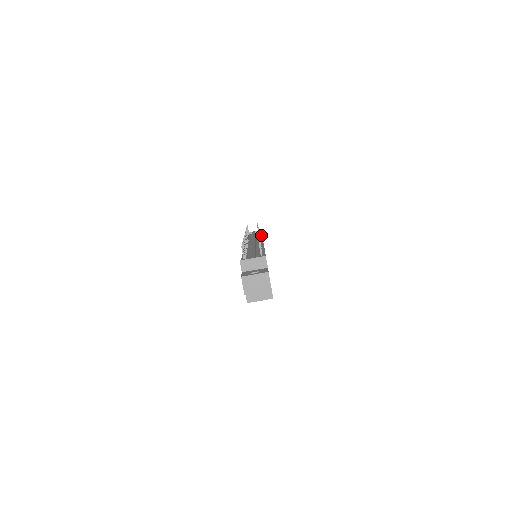
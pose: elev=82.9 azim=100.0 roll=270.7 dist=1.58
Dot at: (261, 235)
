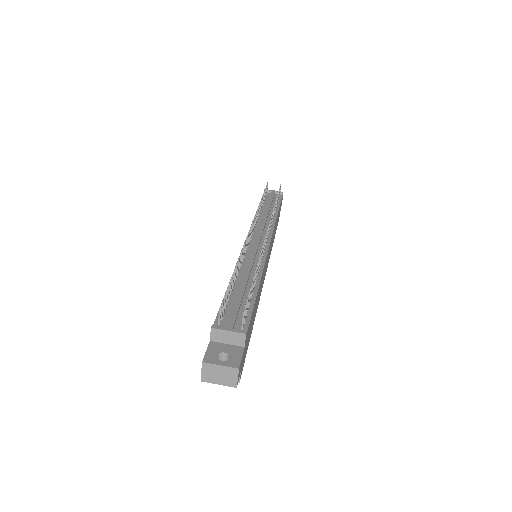
Dot at: (277, 210)
